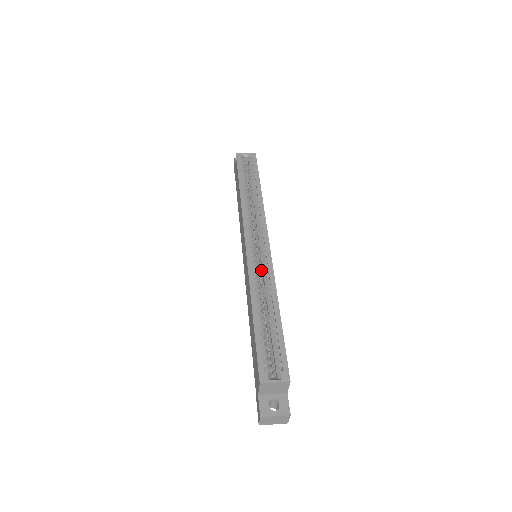
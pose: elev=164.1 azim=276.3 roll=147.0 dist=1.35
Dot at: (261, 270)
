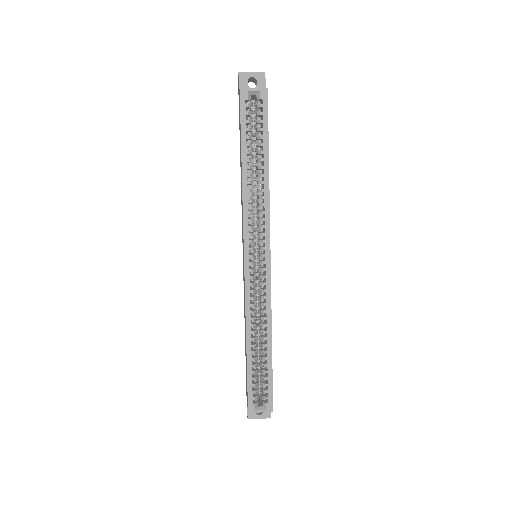
Dot at: (259, 282)
